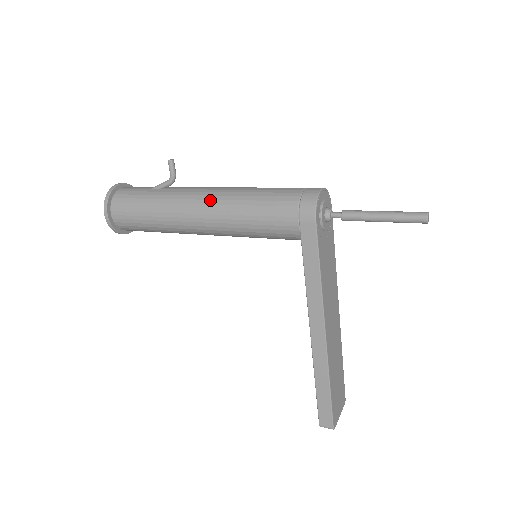
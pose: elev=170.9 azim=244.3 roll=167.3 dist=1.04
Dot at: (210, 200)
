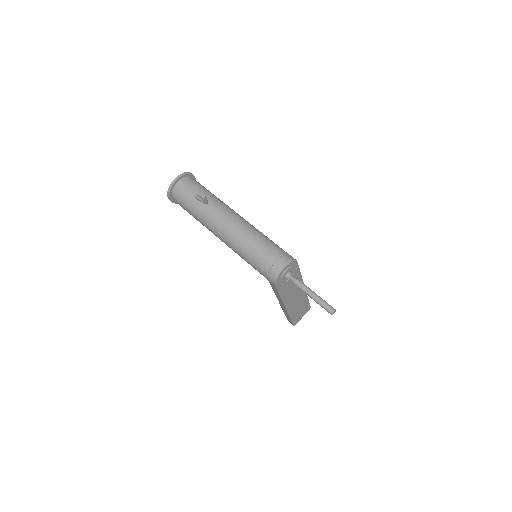
Dot at: (224, 235)
